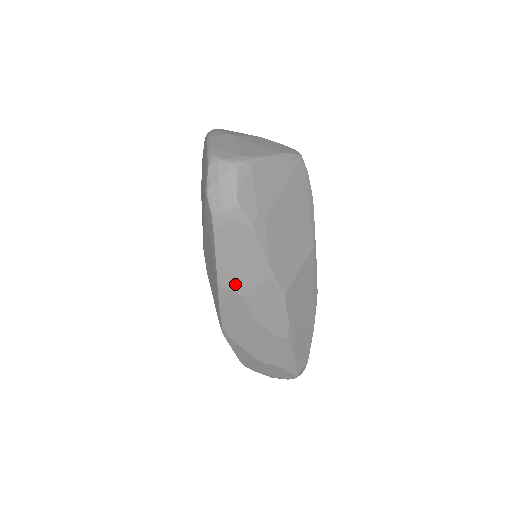
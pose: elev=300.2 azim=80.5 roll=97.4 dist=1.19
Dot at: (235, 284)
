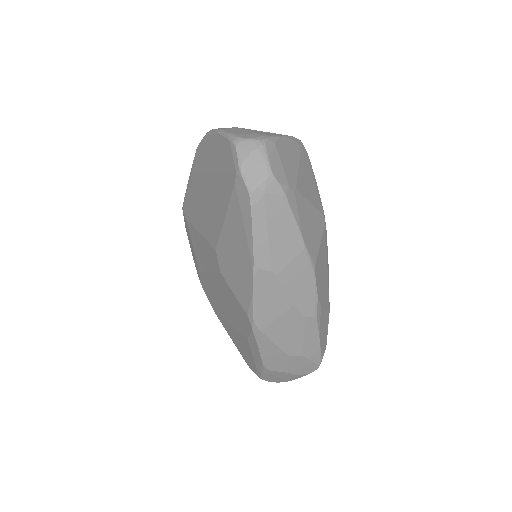
Dot at: (271, 263)
